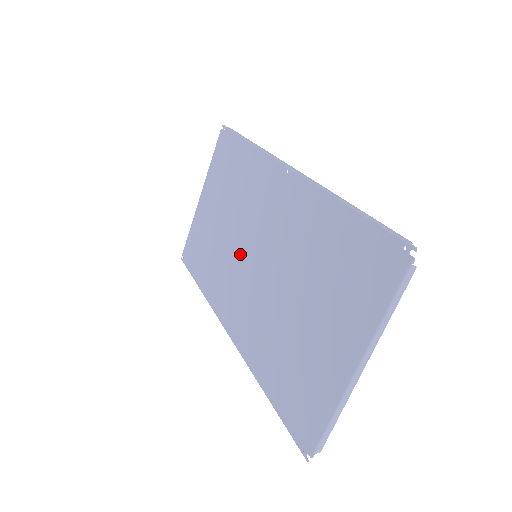
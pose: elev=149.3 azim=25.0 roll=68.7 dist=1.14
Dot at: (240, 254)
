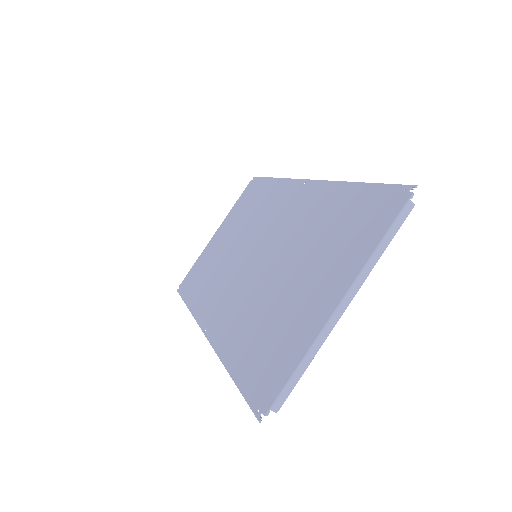
Dot at: (240, 260)
